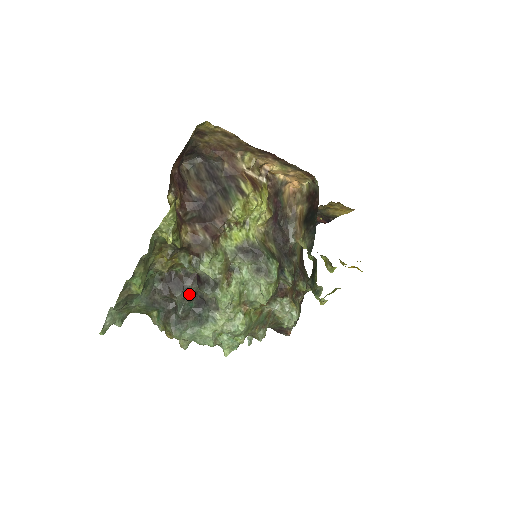
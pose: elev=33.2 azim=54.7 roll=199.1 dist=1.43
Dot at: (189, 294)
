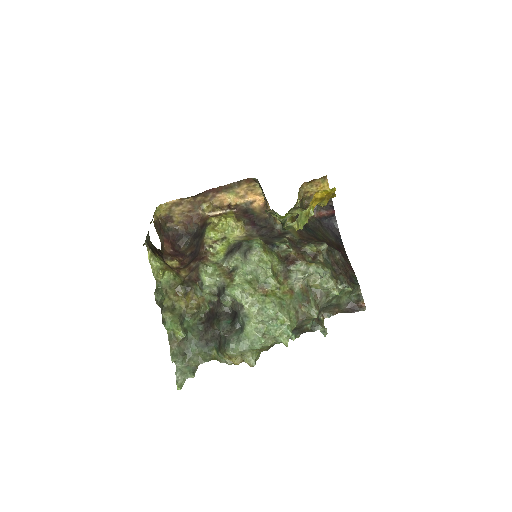
Dot at: (222, 315)
